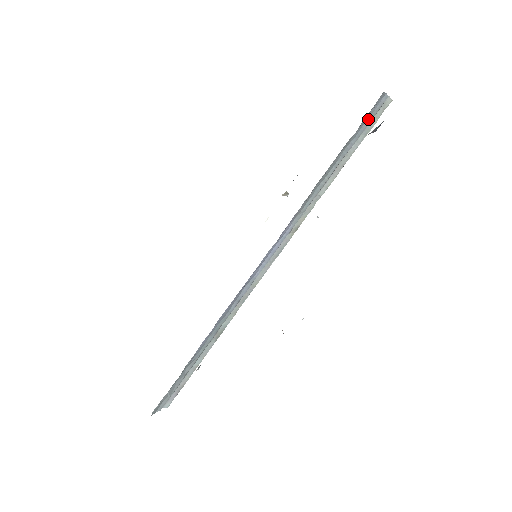
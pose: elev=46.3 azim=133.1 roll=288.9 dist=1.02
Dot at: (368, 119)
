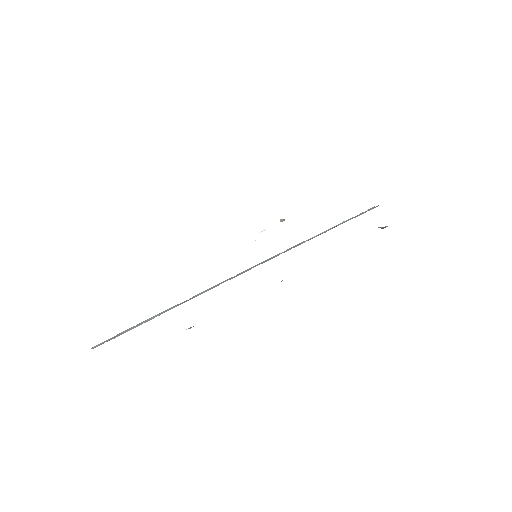
Dot at: occluded
